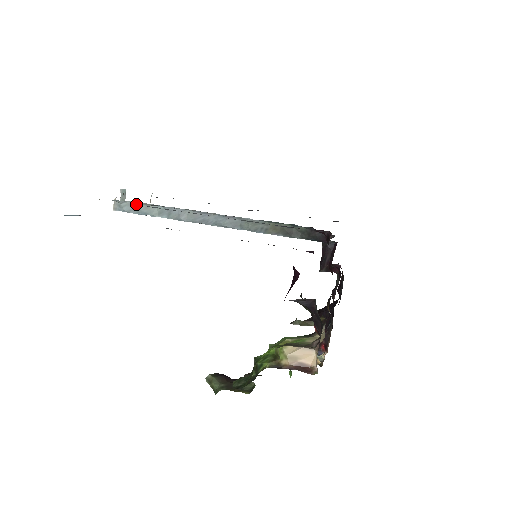
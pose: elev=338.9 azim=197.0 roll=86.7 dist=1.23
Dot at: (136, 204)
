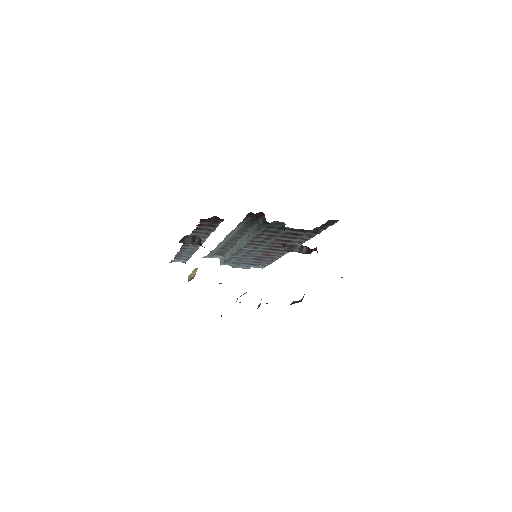
Dot at: (224, 256)
